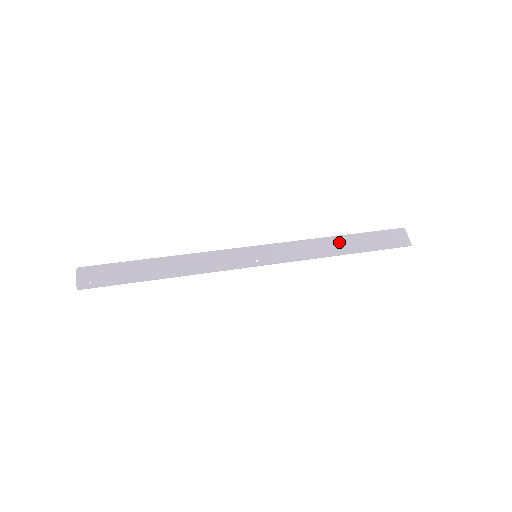
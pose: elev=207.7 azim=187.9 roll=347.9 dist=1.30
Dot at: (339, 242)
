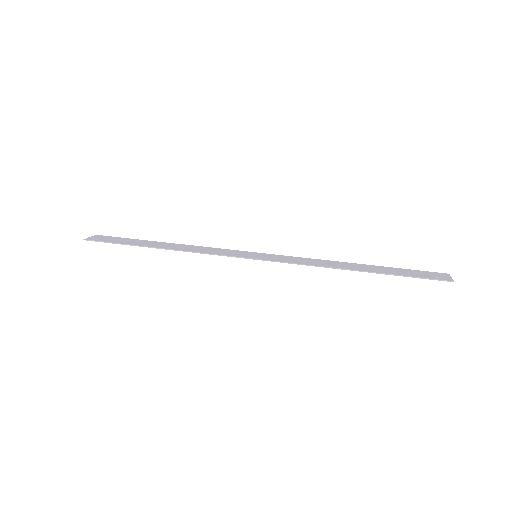
Dot at: (356, 265)
